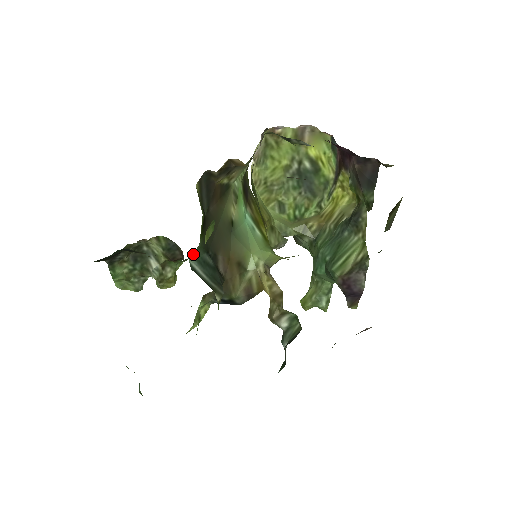
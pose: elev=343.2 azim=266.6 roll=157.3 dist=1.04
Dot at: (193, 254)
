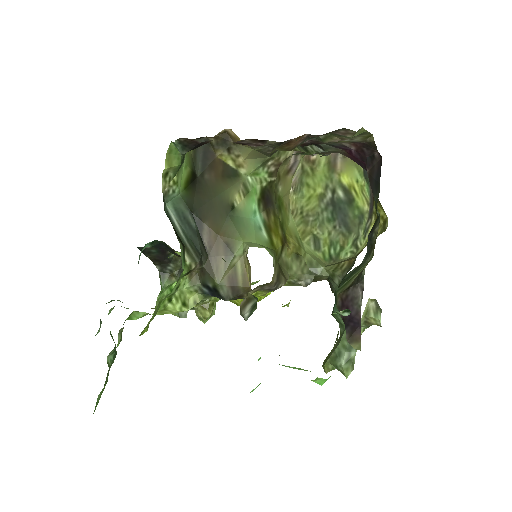
Dot at: (172, 201)
